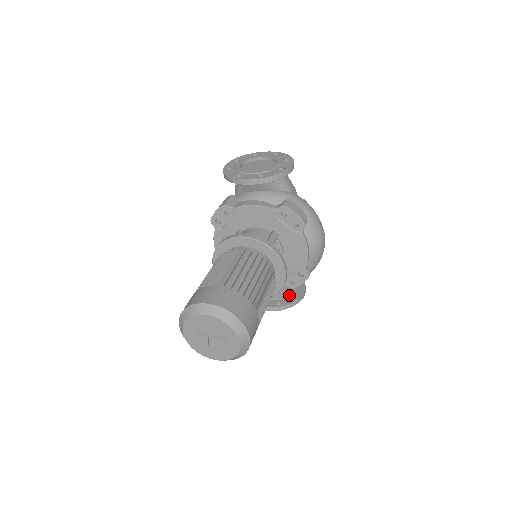
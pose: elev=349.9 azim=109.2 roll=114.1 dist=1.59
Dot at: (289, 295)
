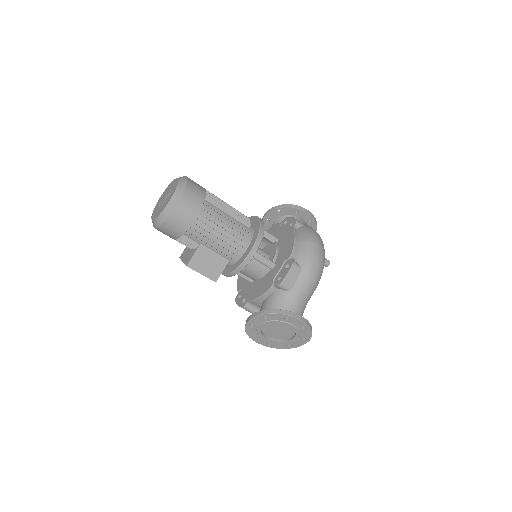
Dot at: occluded
